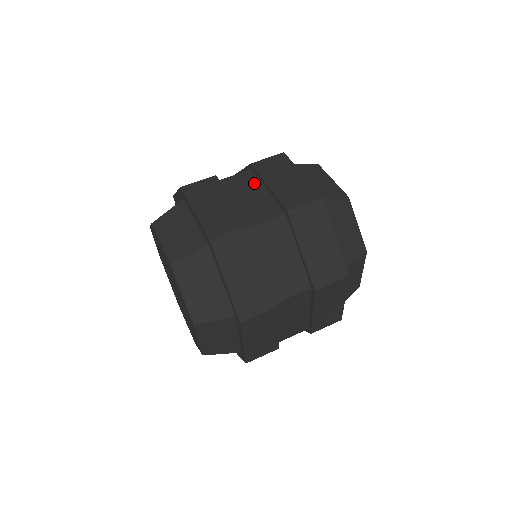
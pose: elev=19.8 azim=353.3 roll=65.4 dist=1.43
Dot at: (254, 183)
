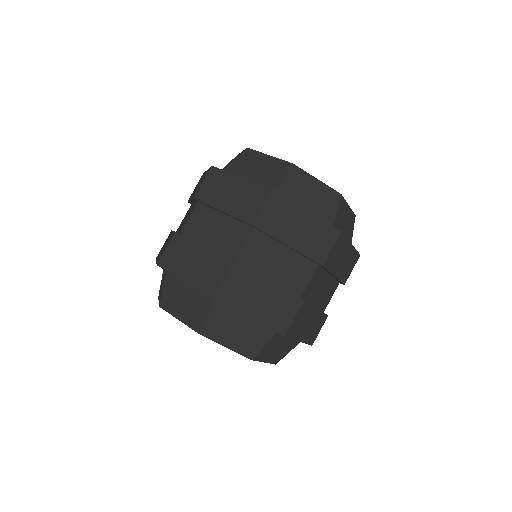
Dot at: occluded
